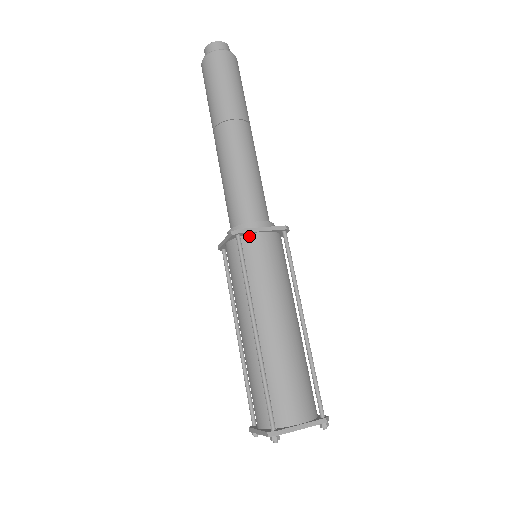
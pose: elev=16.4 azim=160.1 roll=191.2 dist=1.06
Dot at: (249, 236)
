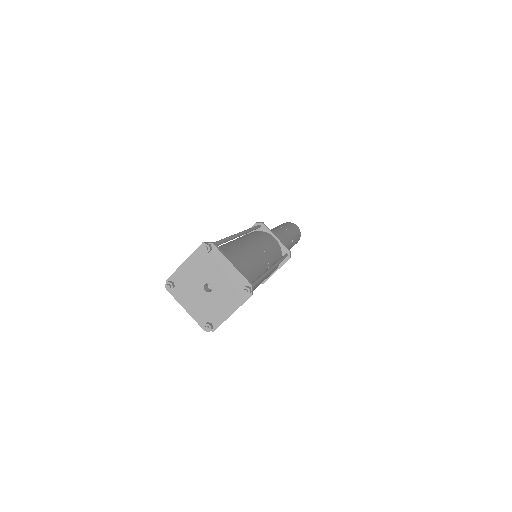
Dot at: (265, 232)
